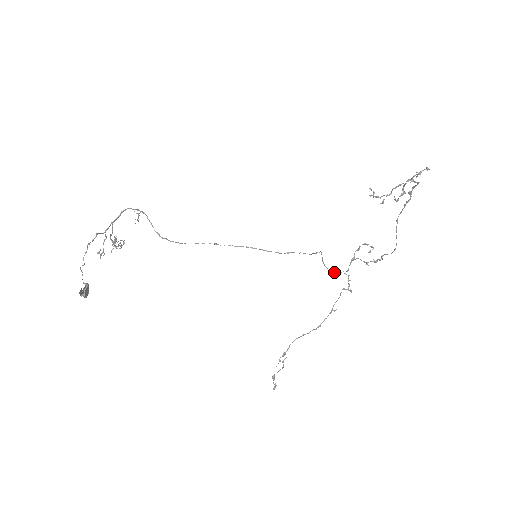
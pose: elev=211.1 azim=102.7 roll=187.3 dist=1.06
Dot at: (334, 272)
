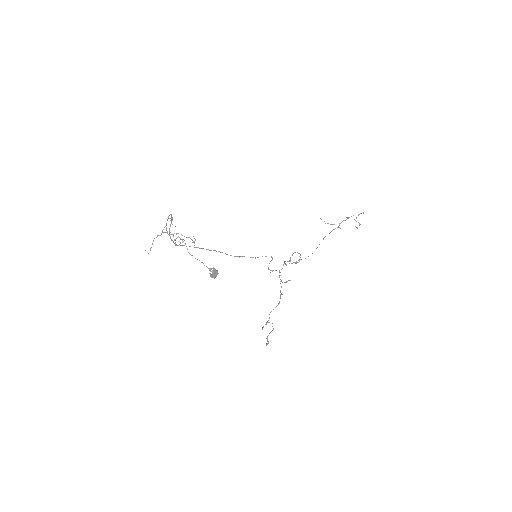
Dot at: (271, 270)
